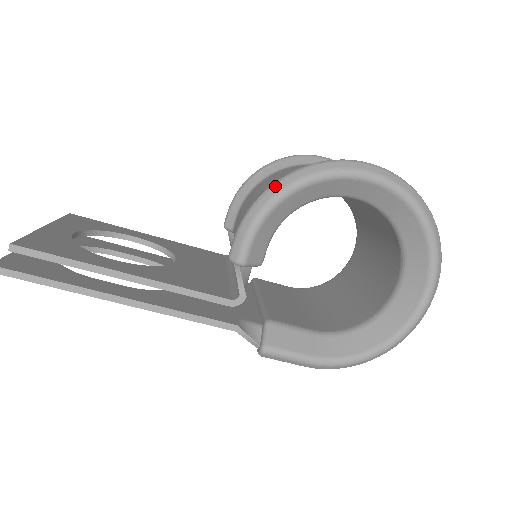
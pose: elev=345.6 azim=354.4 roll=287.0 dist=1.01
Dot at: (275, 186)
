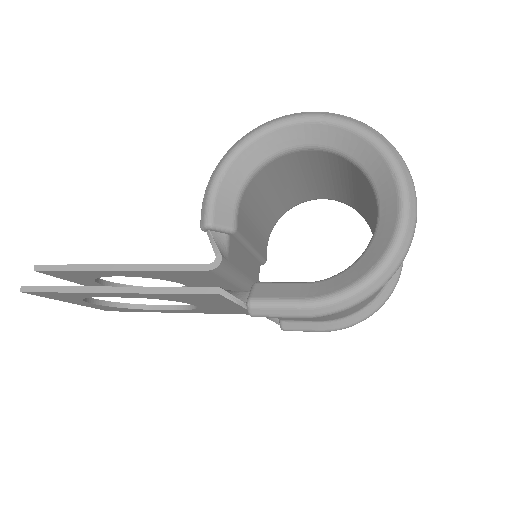
Dot at: (224, 156)
